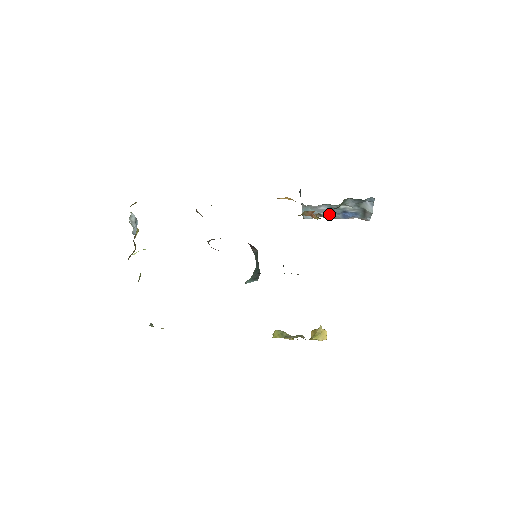
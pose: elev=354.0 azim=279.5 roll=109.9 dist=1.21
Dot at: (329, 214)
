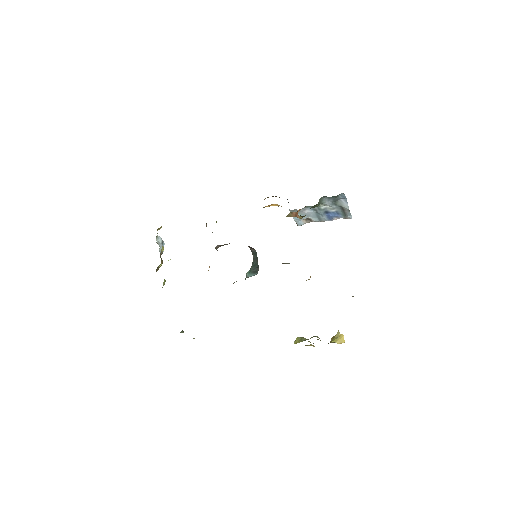
Dot at: (316, 217)
